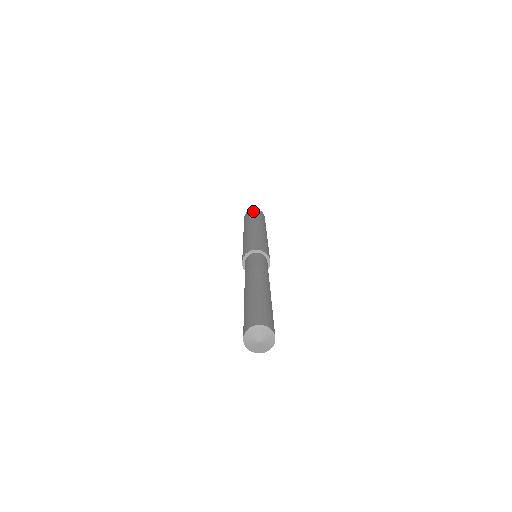
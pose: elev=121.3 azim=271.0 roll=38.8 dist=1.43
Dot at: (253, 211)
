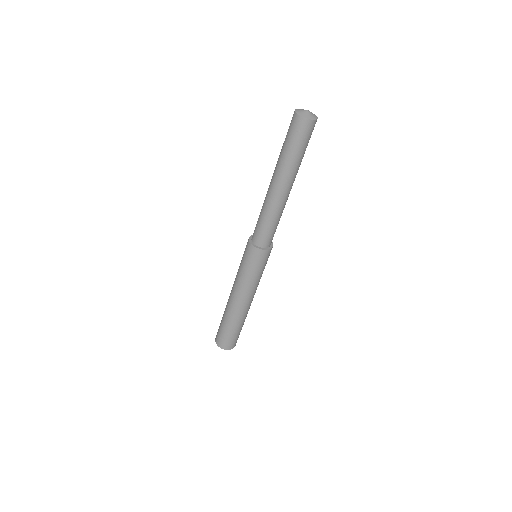
Dot at: occluded
